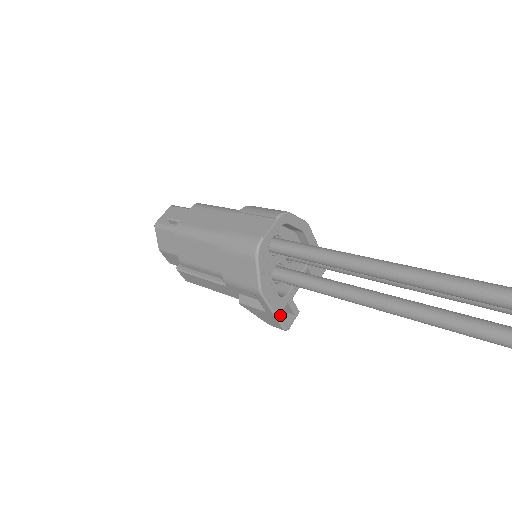
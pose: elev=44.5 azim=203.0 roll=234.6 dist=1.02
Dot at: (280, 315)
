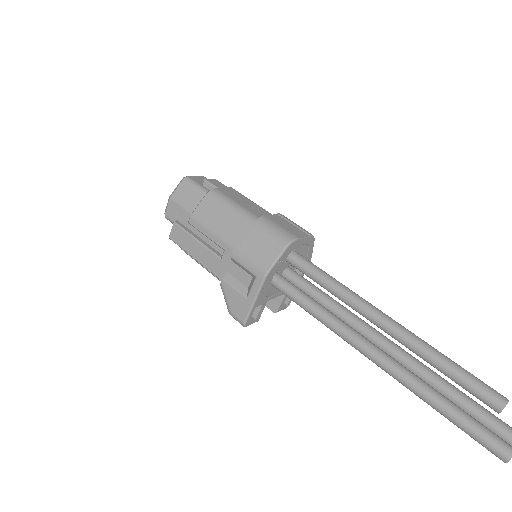
Dot at: (254, 308)
